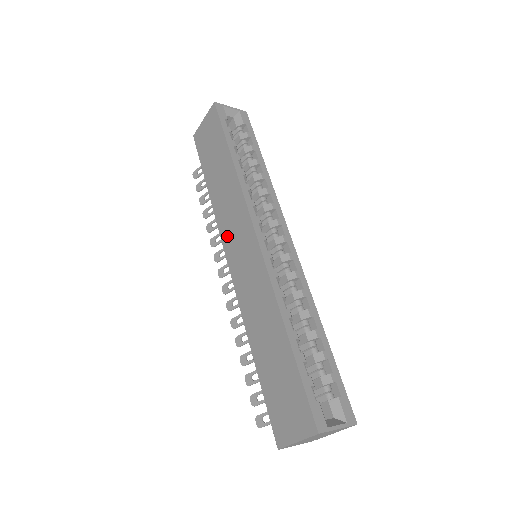
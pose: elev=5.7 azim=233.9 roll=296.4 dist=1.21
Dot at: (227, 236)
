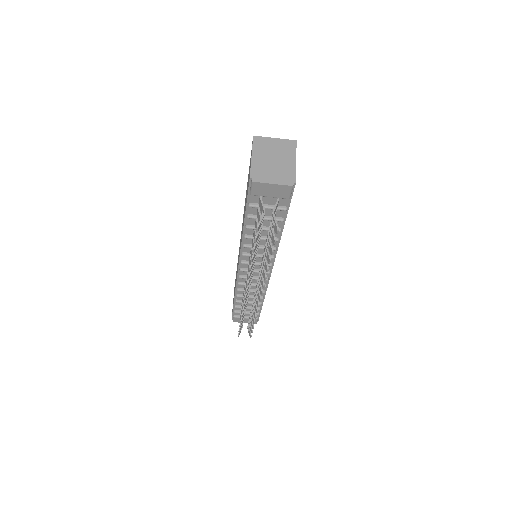
Dot at: (237, 270)
